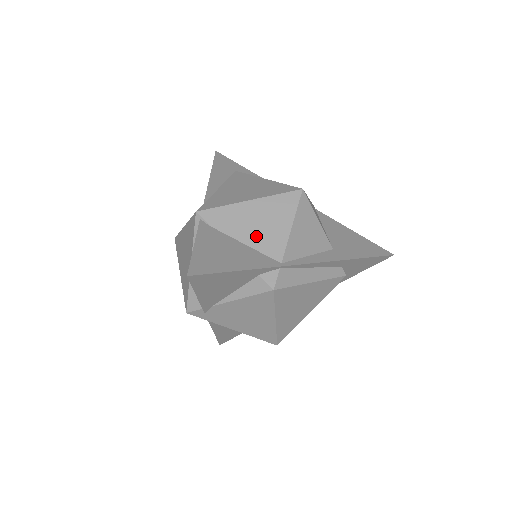
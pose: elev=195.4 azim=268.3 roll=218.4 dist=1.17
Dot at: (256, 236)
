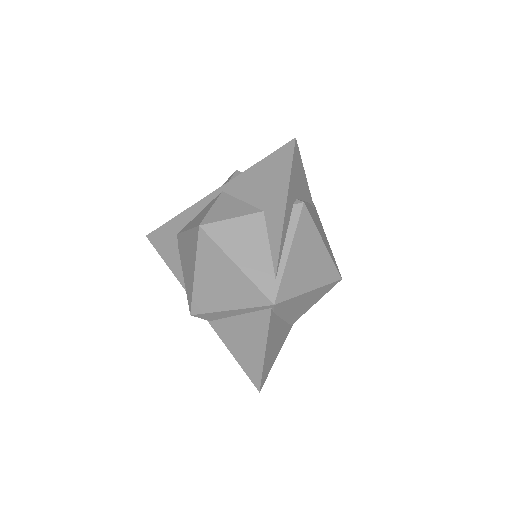
Dot at: (293, 314)
